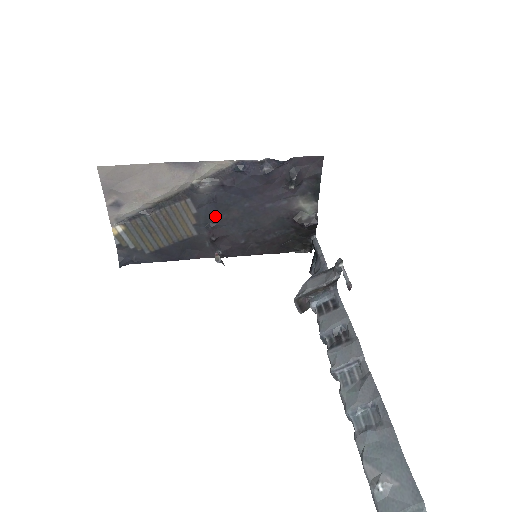
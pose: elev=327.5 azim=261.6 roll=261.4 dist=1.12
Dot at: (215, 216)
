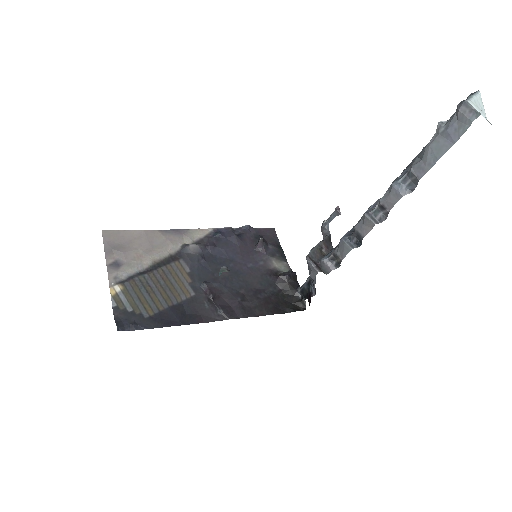
Dot at: (207, 275)
